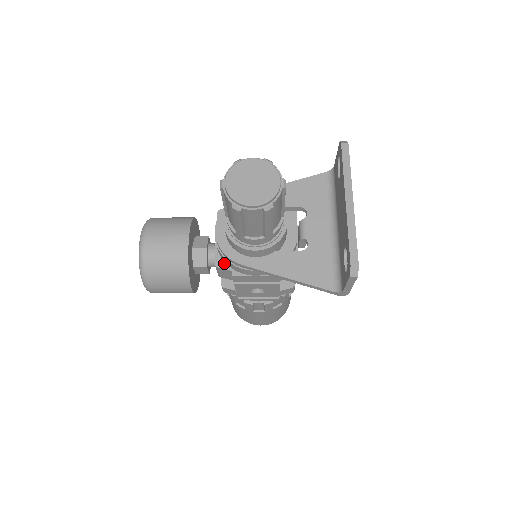
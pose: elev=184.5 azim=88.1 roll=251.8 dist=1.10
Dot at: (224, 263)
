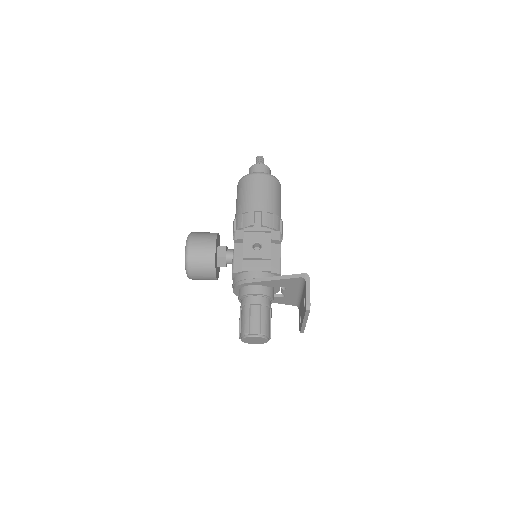
Dot at: occluded
